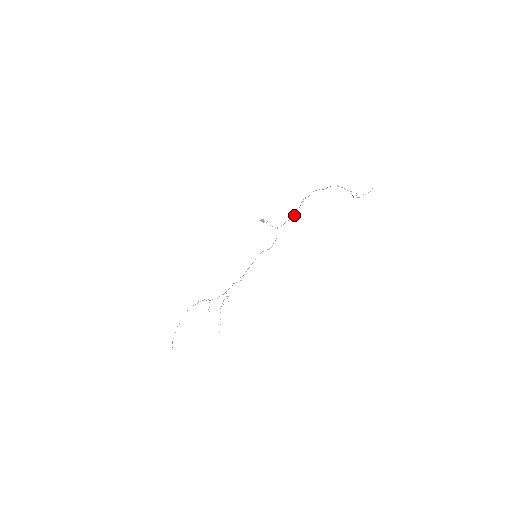
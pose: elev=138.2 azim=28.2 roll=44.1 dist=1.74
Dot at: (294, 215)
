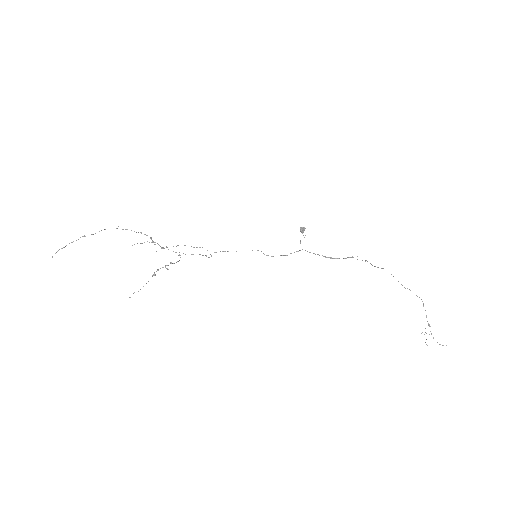
Dot at: (331, 258)
